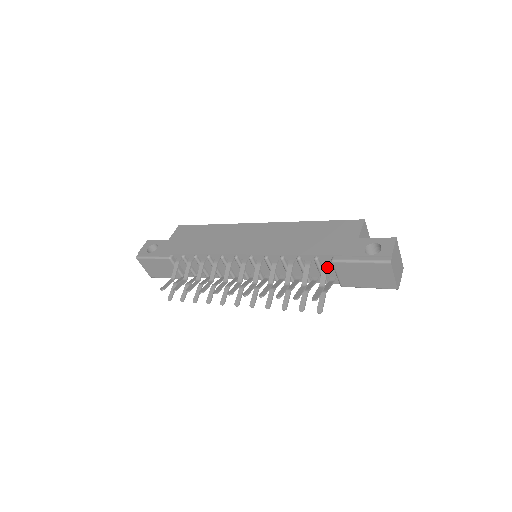
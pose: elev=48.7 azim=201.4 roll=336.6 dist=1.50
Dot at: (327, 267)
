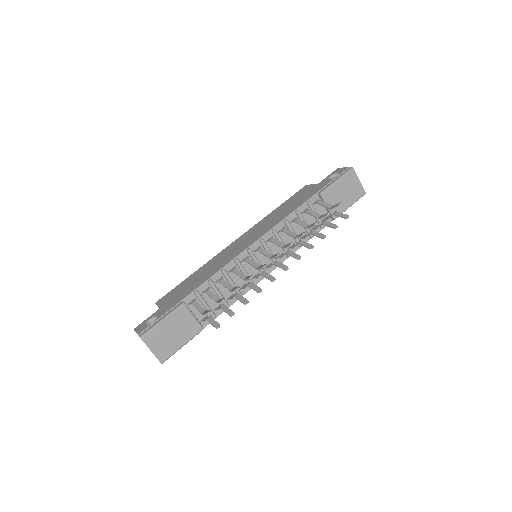
Dot at: (321, 201)
